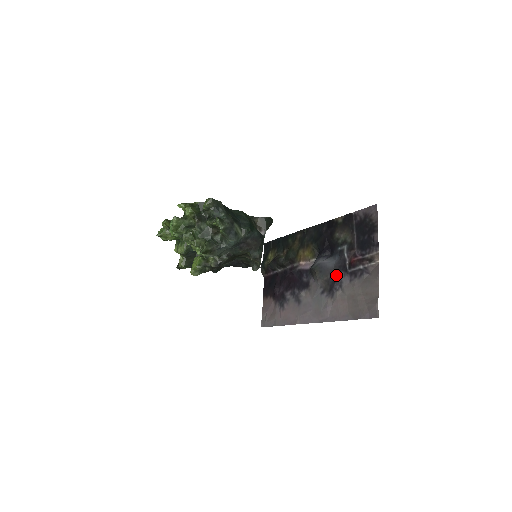
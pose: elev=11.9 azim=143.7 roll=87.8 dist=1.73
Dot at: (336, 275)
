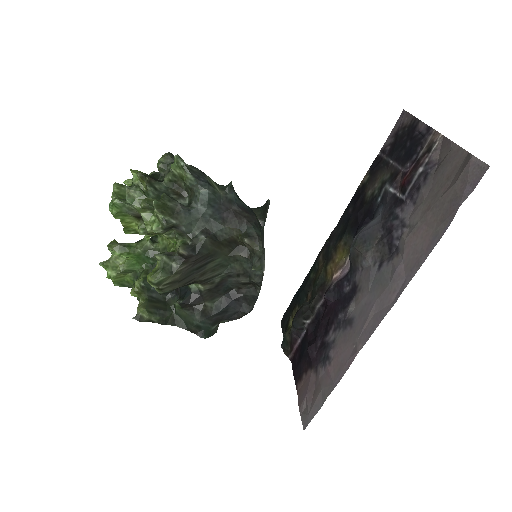
Dot at: (389, 221)
